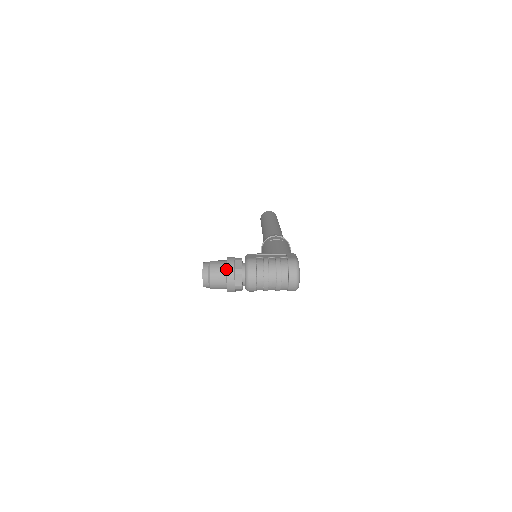
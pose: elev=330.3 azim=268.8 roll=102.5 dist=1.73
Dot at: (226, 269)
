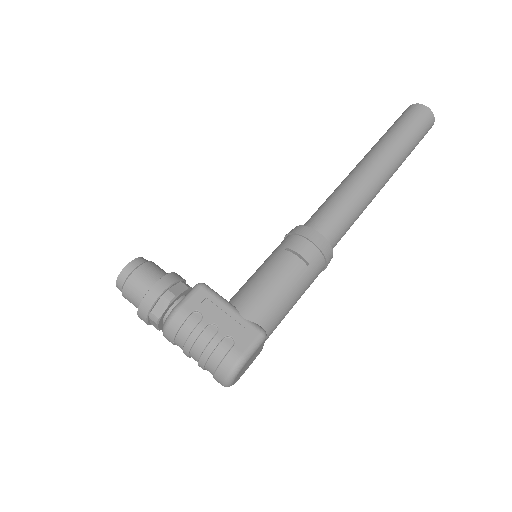
Dot at: (139, 304)
